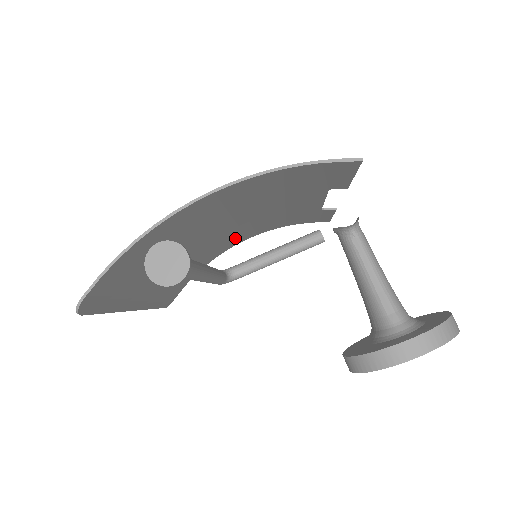
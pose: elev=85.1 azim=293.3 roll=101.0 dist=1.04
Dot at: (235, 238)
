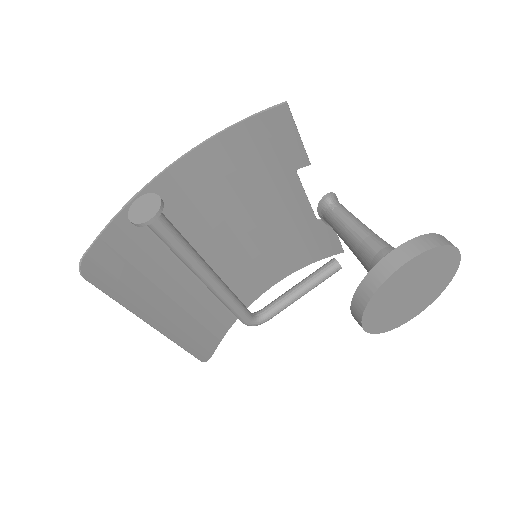
Dot at: (253, 276)
